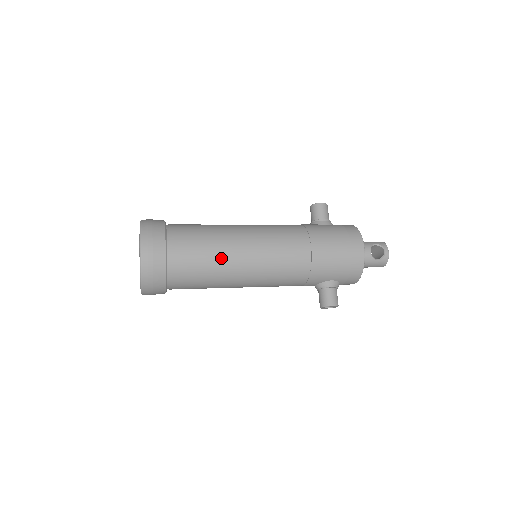
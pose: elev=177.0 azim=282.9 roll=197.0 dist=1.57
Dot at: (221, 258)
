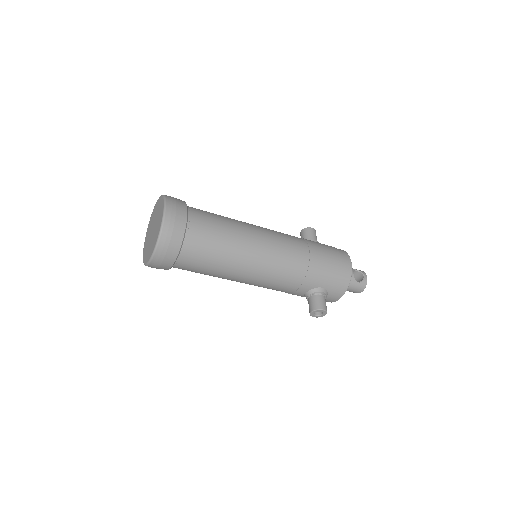
Dot at: (234, 239)
